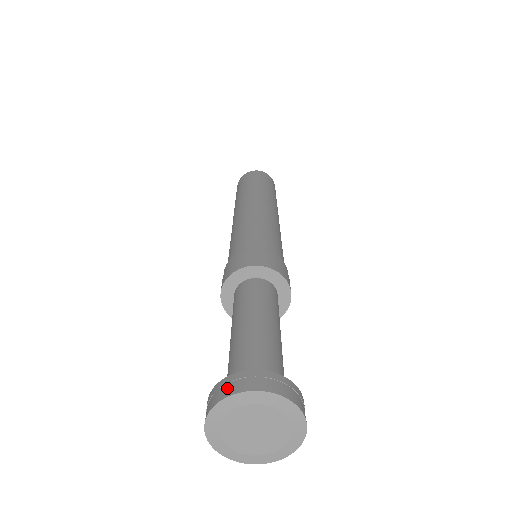
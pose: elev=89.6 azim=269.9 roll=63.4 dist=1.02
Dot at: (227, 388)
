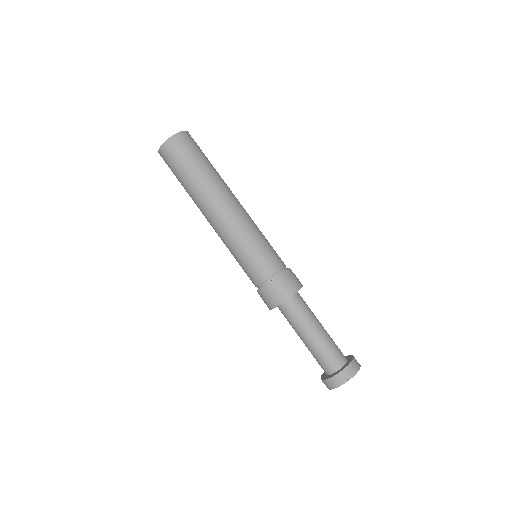
Dot at: occluded
